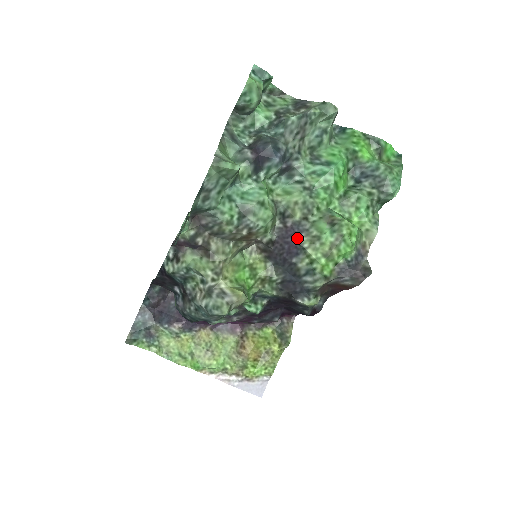
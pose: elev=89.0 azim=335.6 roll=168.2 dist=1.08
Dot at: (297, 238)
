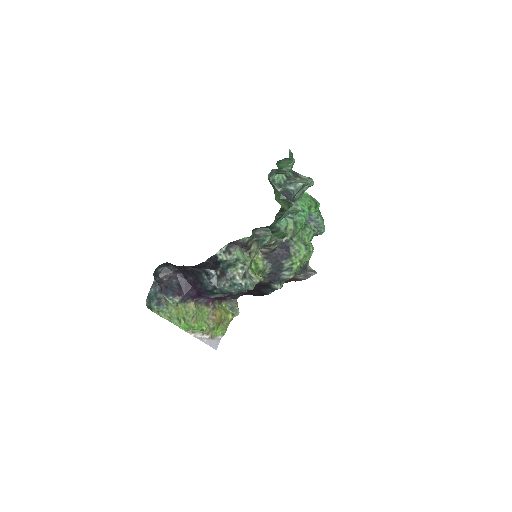
Dot at: (288, 249)
